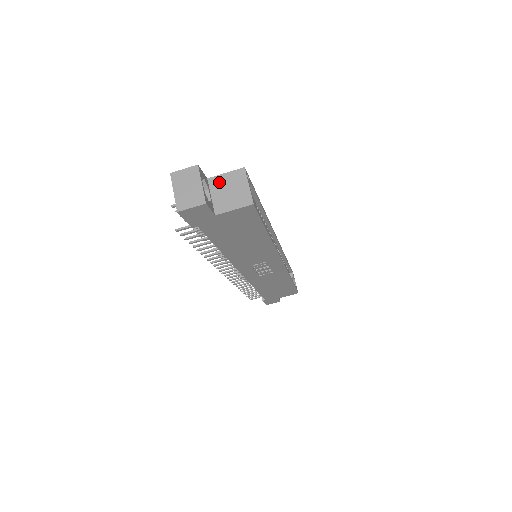
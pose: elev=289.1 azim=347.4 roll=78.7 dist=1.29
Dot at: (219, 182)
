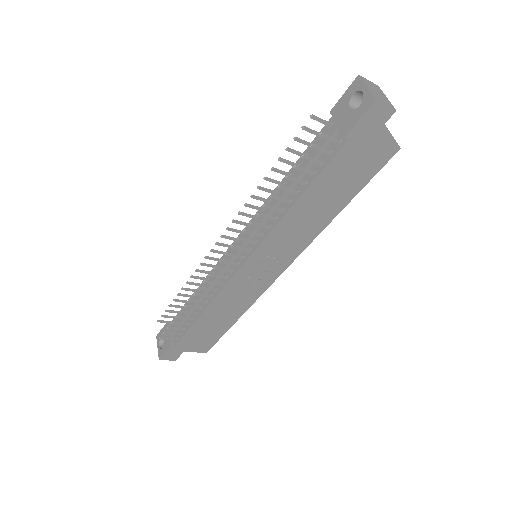
Dot at: occluded
